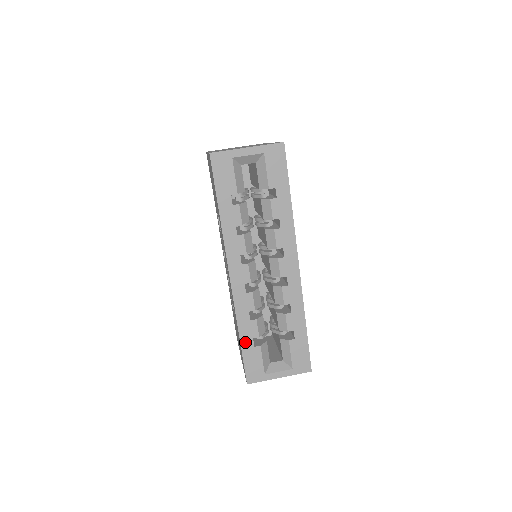
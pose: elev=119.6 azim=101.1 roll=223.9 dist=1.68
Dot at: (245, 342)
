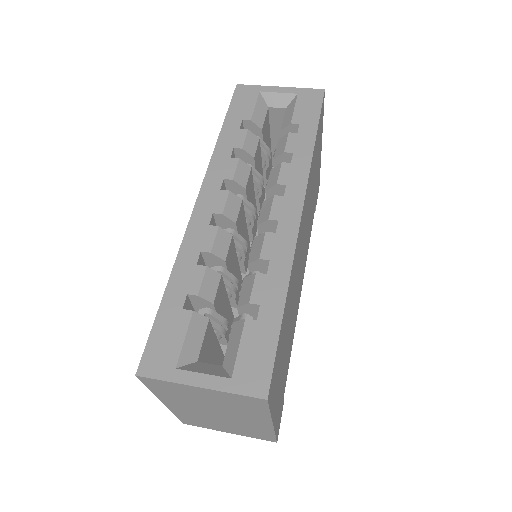
Dot at: (172, 296)
